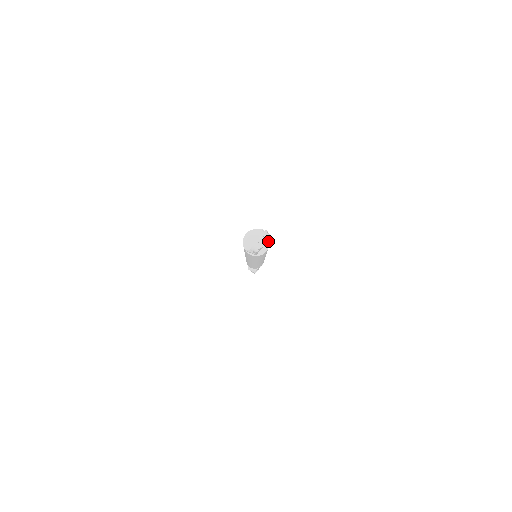
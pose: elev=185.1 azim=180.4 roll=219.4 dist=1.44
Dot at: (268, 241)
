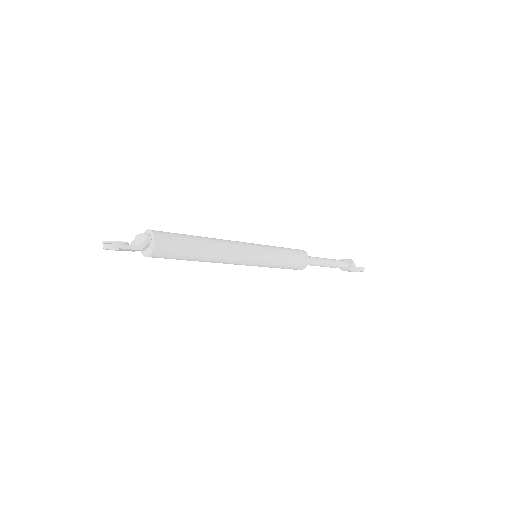
Dot at: (151, 251)
